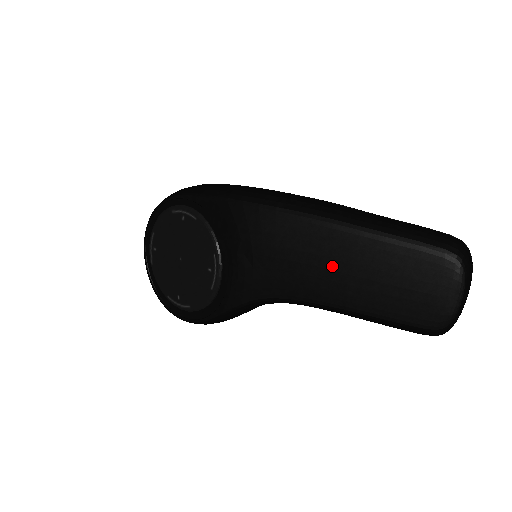
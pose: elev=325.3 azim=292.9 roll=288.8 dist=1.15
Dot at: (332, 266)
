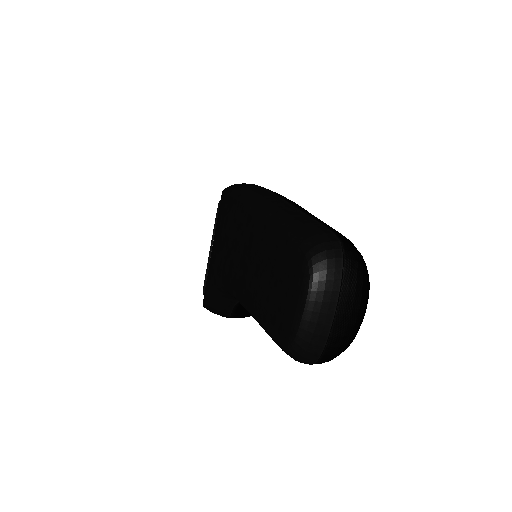
Dot at: (243, 254)
